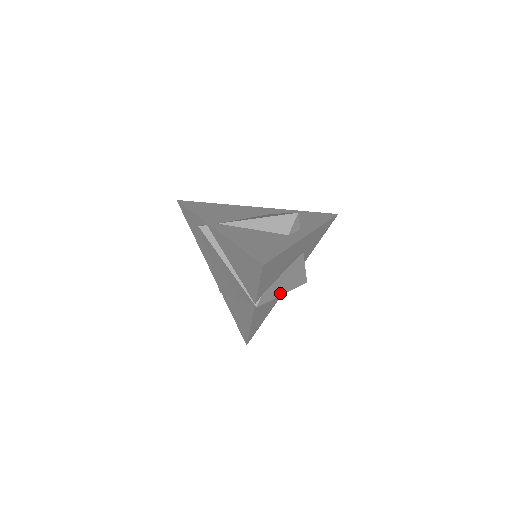
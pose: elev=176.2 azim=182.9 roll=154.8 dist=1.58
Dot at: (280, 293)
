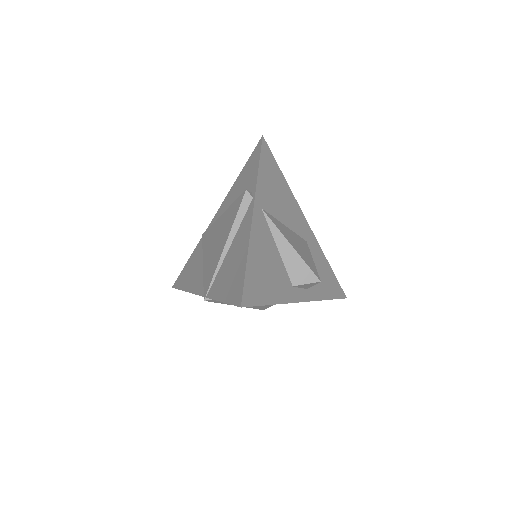
Dot at: occluded
